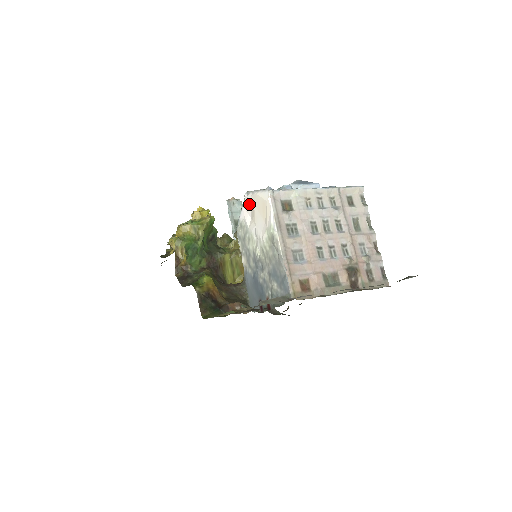
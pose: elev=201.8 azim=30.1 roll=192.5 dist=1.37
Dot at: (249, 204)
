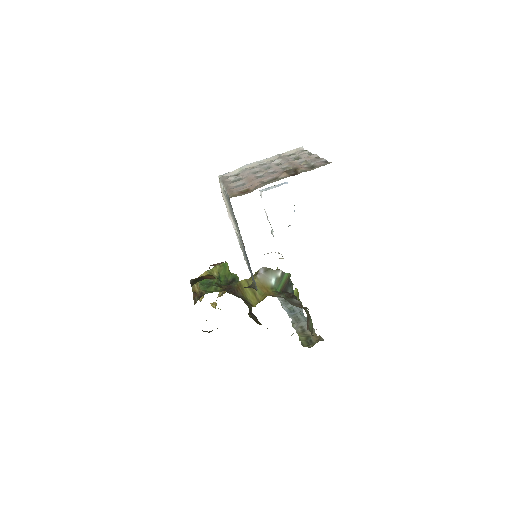
Dot at: (230, 217)
